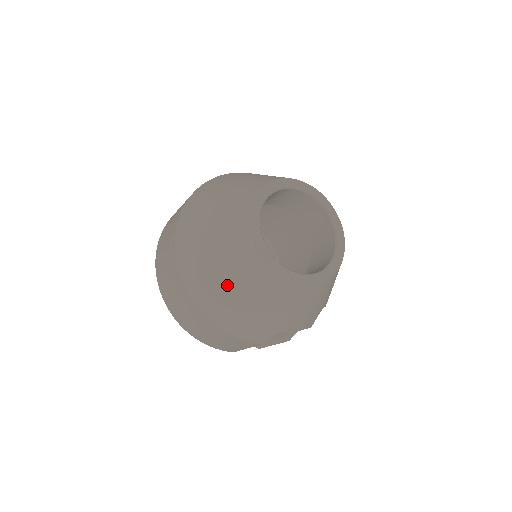
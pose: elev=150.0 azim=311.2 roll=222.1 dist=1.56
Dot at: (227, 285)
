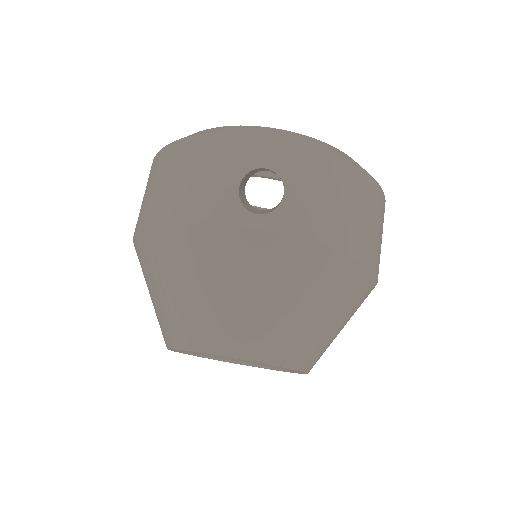
Dot at: occluded
